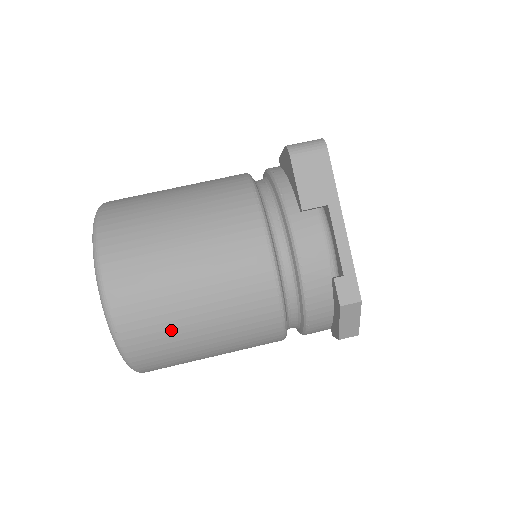
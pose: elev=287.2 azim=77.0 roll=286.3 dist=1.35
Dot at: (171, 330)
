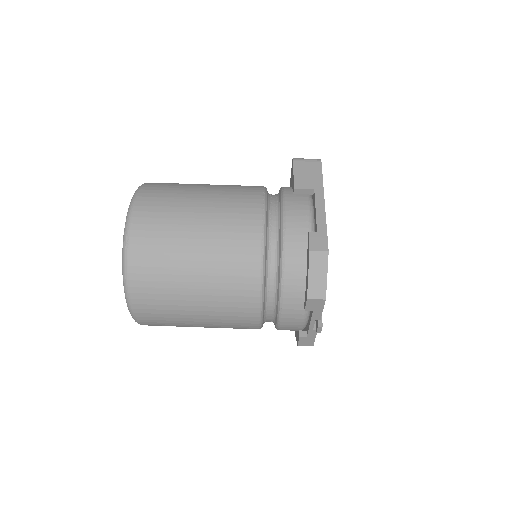
Dot at: (169, 247)
